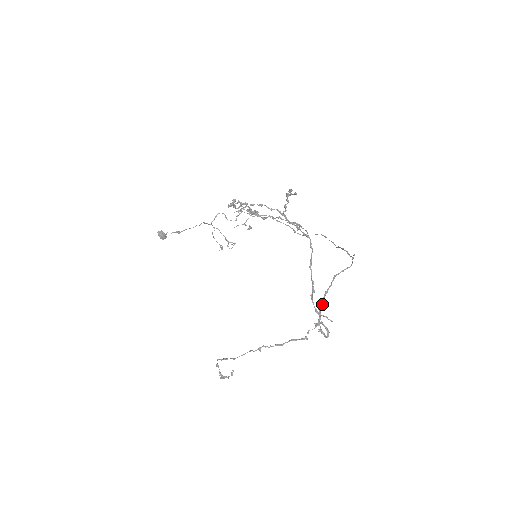
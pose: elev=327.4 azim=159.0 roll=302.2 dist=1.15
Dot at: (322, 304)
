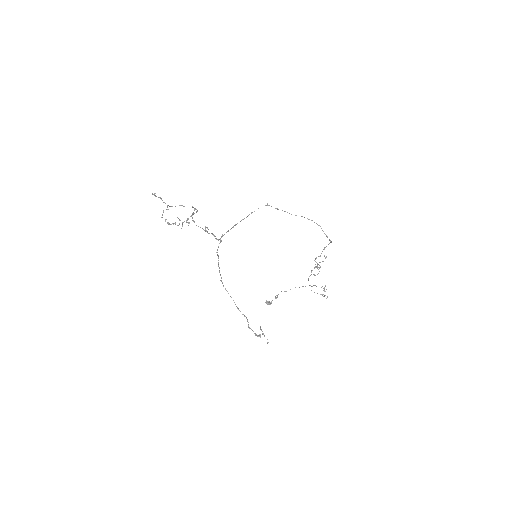
Dot at: (228, 231)
